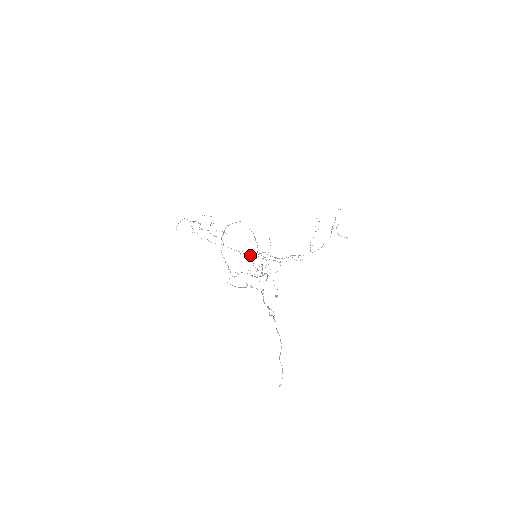
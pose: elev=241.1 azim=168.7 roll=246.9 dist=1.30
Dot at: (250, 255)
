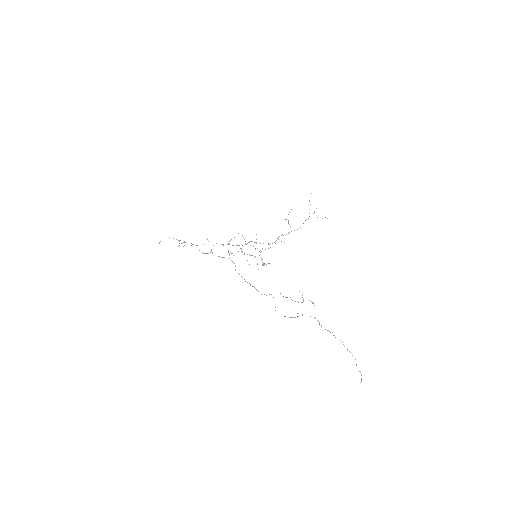
Dot at: (236, 245)
